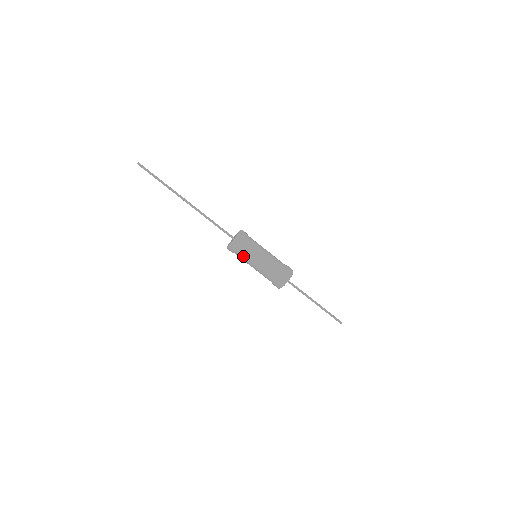
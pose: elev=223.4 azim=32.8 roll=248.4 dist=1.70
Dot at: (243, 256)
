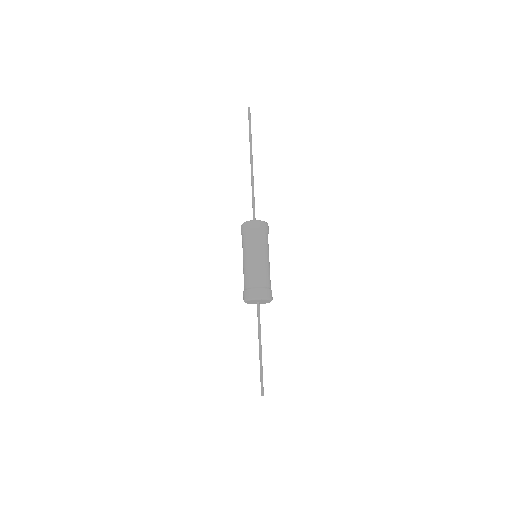
Dot at: (251, 240)
